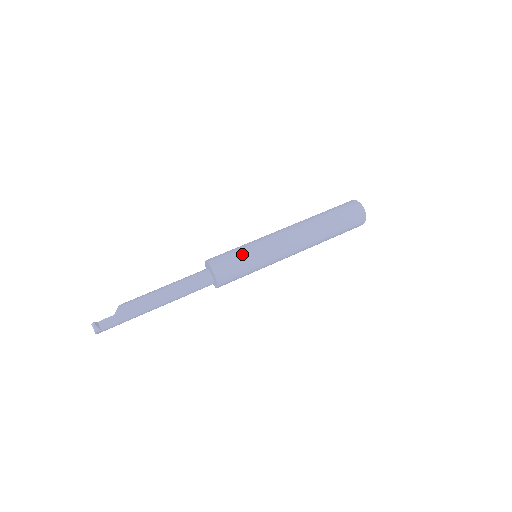
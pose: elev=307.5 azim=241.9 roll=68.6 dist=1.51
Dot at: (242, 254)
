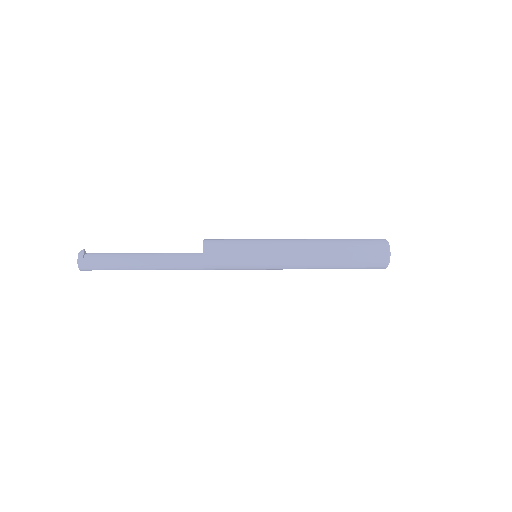
Dot at: occluded
